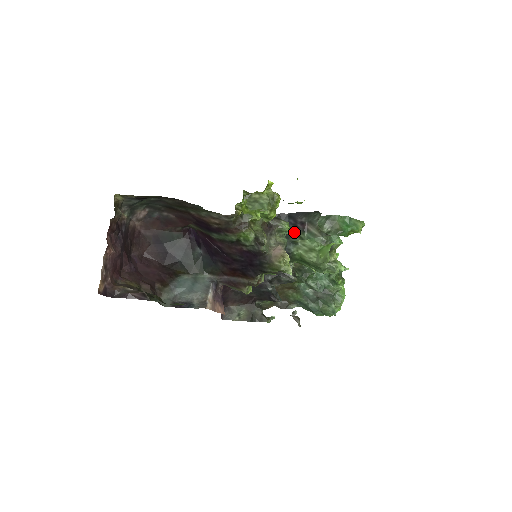
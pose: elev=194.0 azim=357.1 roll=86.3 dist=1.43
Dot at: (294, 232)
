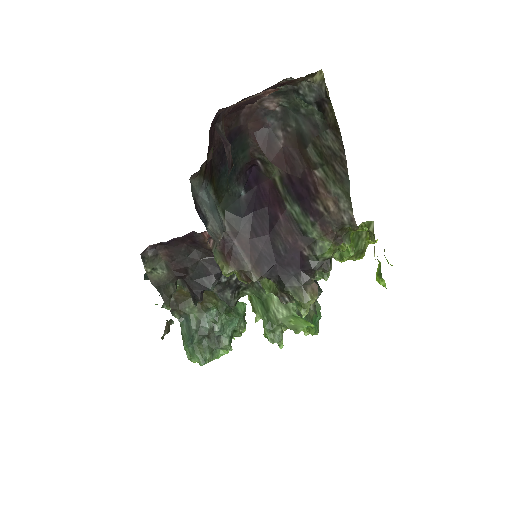
Dot at: occluded
